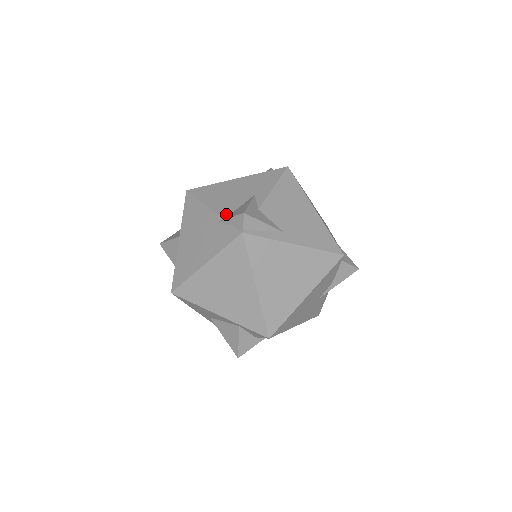
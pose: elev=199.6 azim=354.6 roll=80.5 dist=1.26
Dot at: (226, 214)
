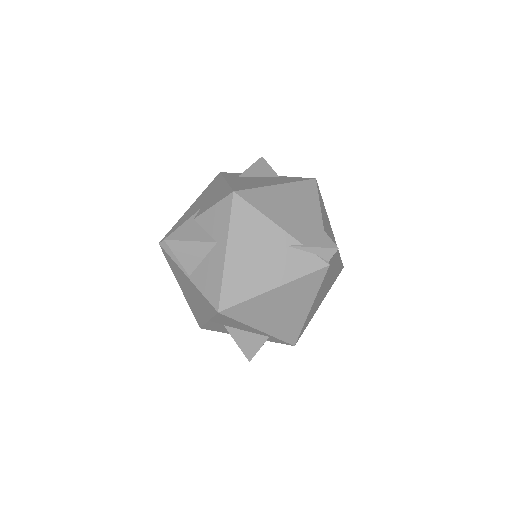
Dot at: (301, 238)
